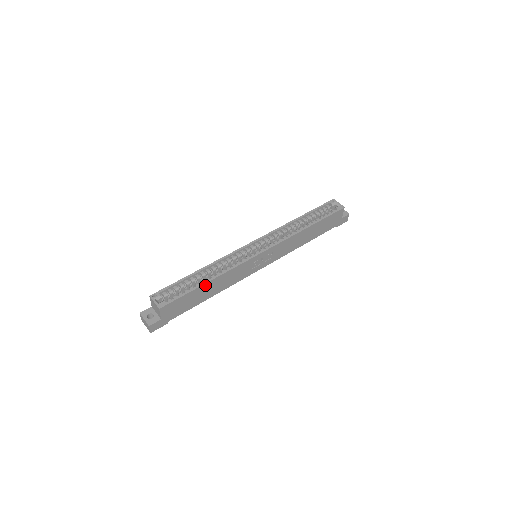
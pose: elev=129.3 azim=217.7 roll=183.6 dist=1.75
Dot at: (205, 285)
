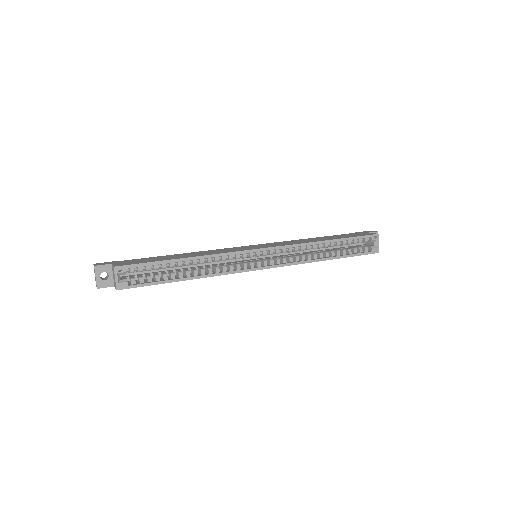
Dot at: (181, 280)
